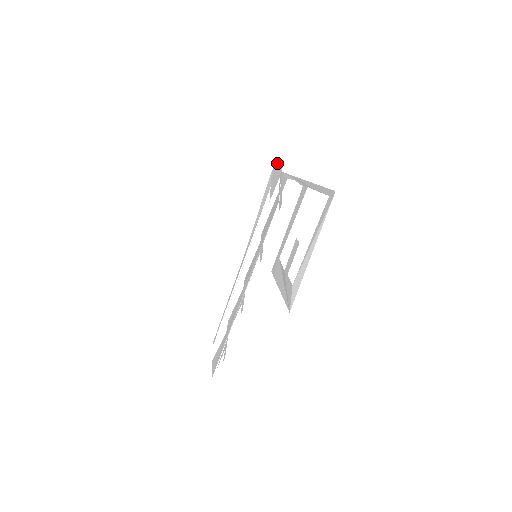
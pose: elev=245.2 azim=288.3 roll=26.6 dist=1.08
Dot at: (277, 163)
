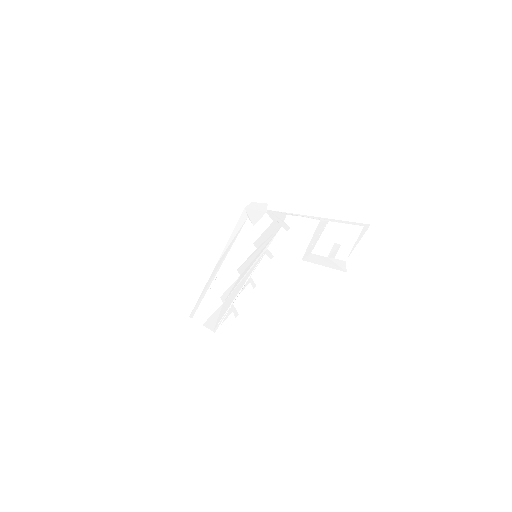
Dot at: (254, 204)
